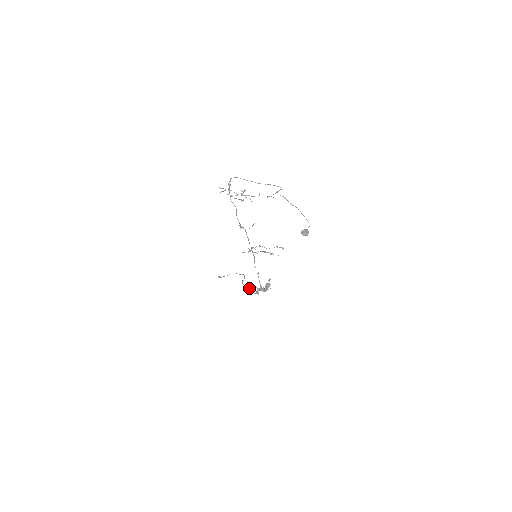
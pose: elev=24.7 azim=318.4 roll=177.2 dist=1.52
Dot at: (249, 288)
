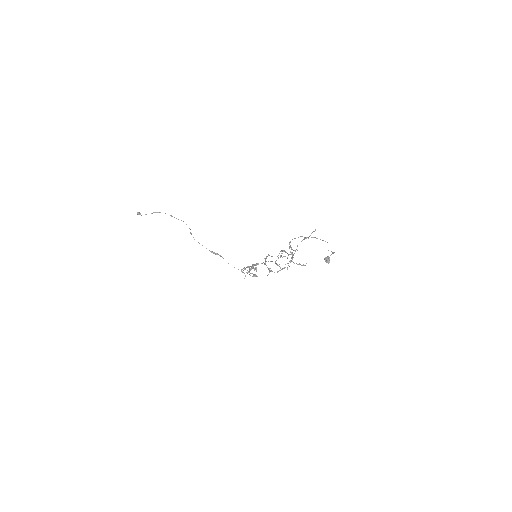
Dot at: (215, 253)
